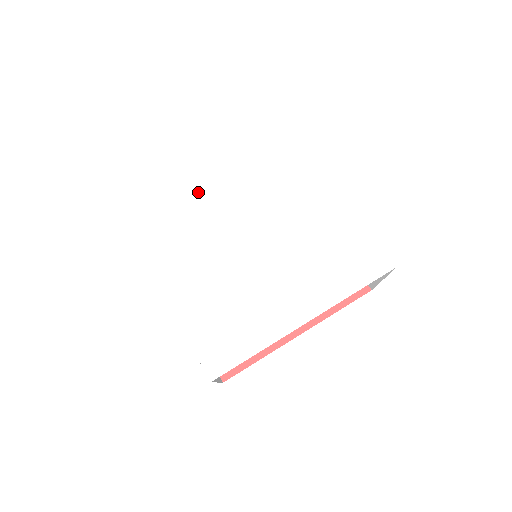
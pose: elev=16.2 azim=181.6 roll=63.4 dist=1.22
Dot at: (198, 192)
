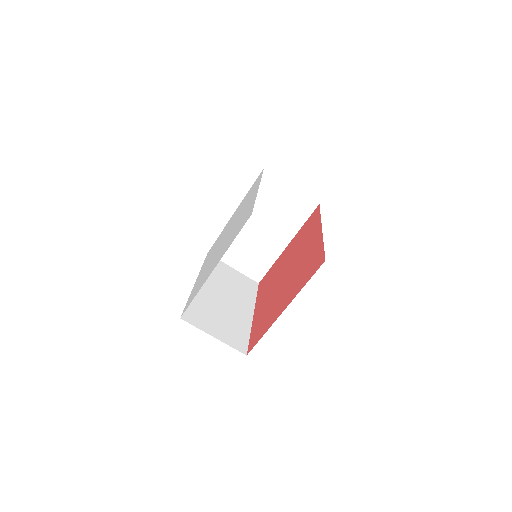
Dot at: occluded
